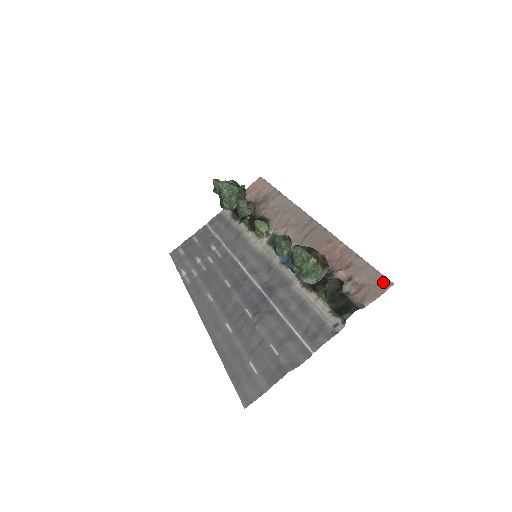
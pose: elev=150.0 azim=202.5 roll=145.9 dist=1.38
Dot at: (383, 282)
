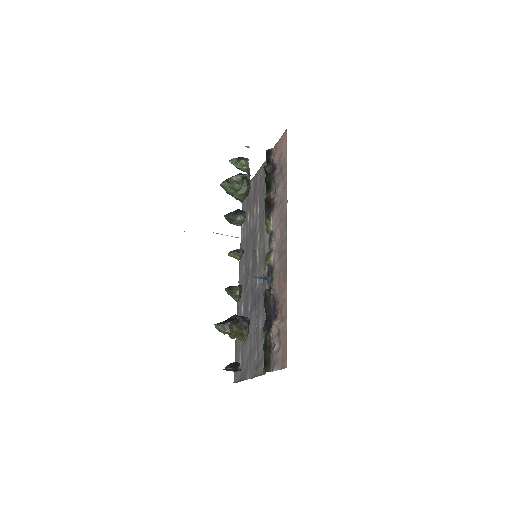
Dot at: (285, 359)
